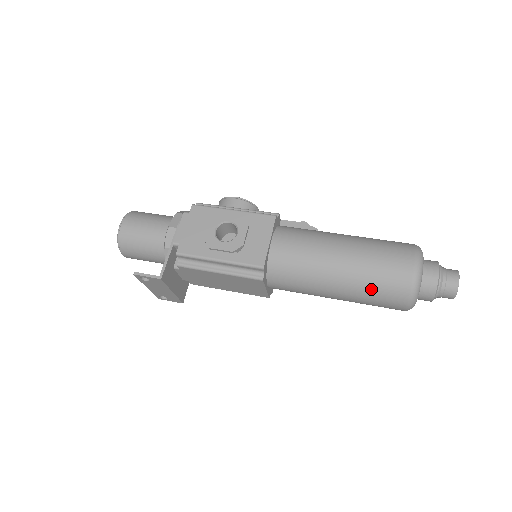
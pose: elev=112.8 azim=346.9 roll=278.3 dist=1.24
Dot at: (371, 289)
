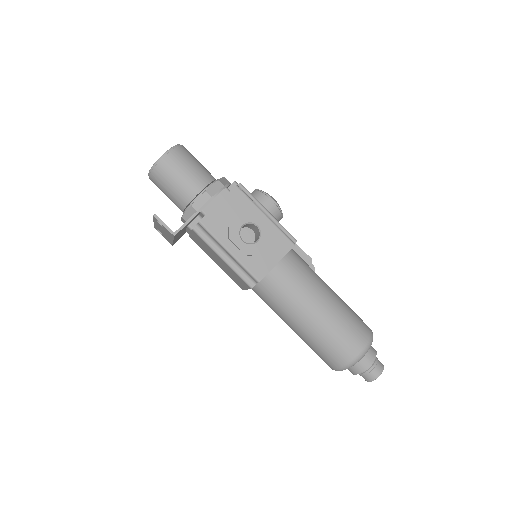
Dot at: (321, 345)
